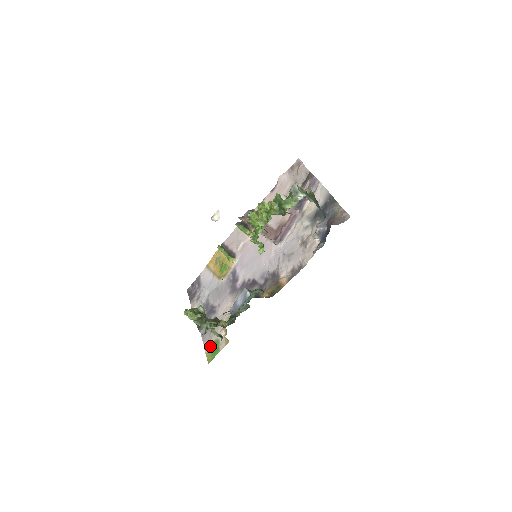
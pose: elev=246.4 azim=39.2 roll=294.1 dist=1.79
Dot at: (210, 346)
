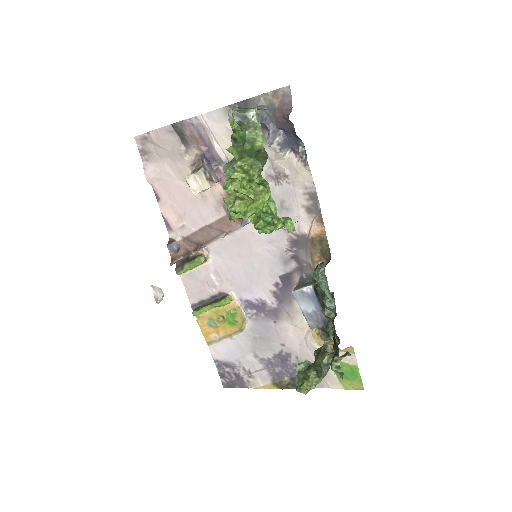
Dot at: (338, 379)
